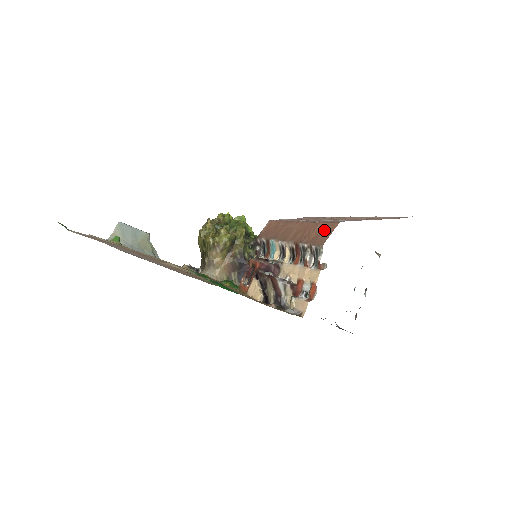
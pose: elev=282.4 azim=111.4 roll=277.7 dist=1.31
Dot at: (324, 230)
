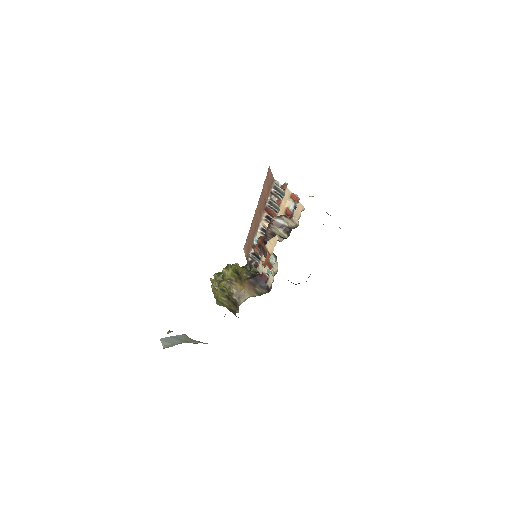
Dot at: (268, 180)
